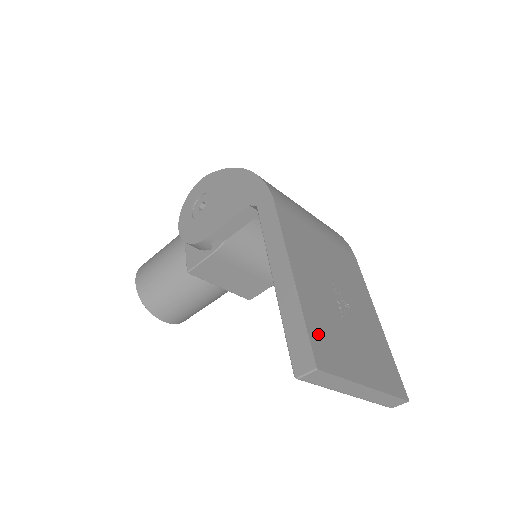
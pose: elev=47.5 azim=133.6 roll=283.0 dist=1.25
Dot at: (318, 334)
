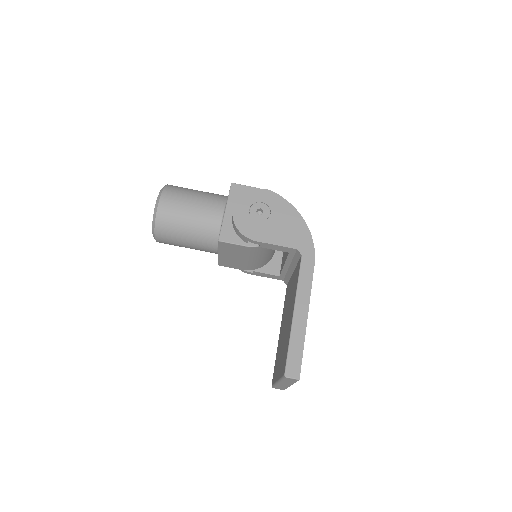
Dot at: occluded
